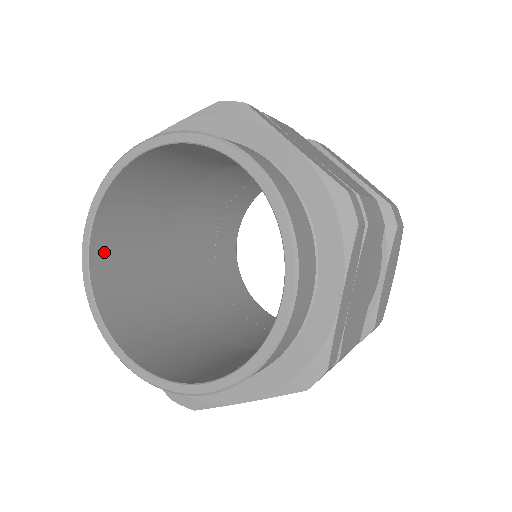
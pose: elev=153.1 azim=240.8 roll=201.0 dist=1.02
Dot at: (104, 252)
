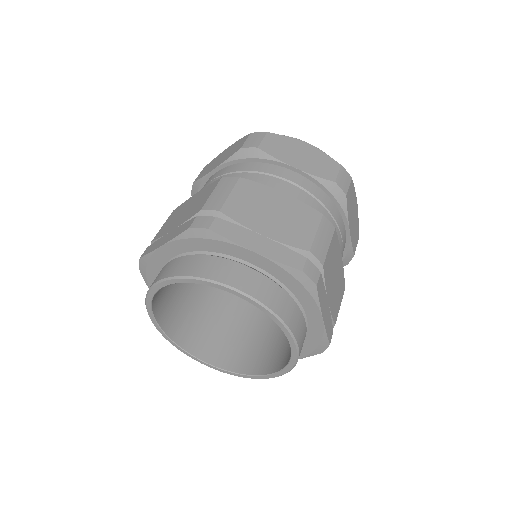
Dot at: (167, 319)
